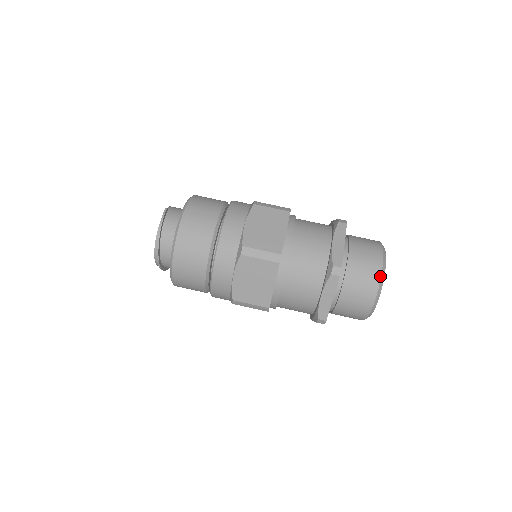
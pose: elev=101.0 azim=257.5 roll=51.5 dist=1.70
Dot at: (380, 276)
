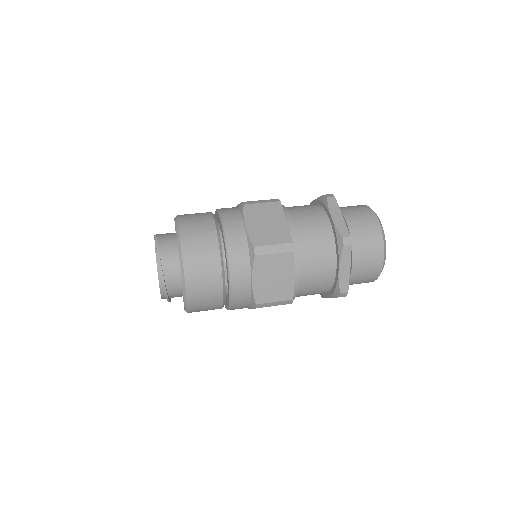
Dot at: (382, 234)
